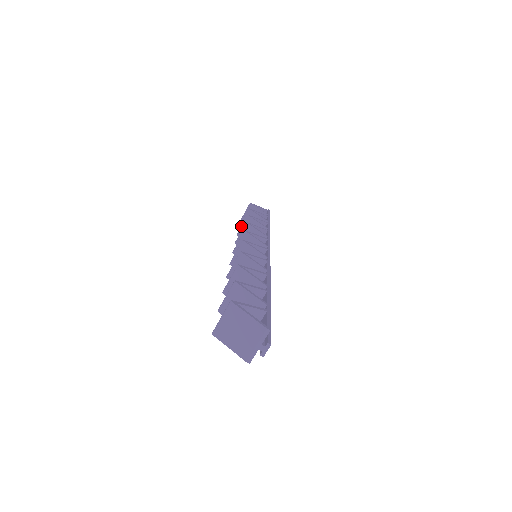
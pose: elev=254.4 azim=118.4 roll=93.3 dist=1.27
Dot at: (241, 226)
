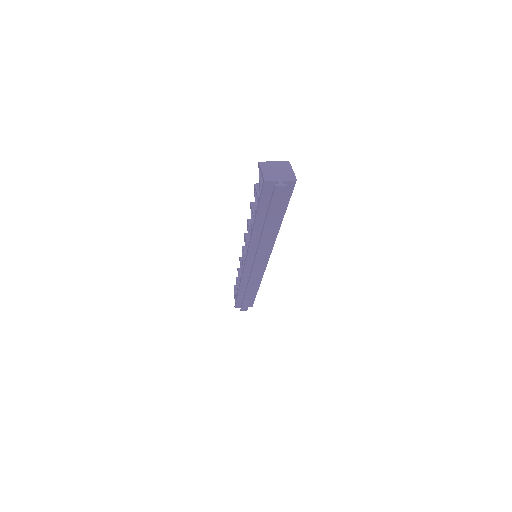
Dot at: occluded
